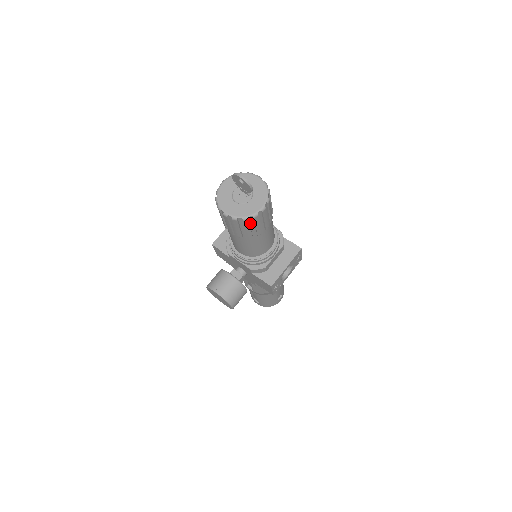
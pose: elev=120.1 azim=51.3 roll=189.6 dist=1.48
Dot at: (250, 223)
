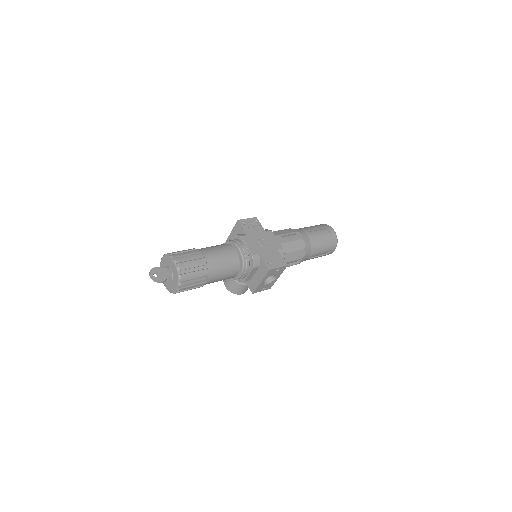
Dot at: occluded
